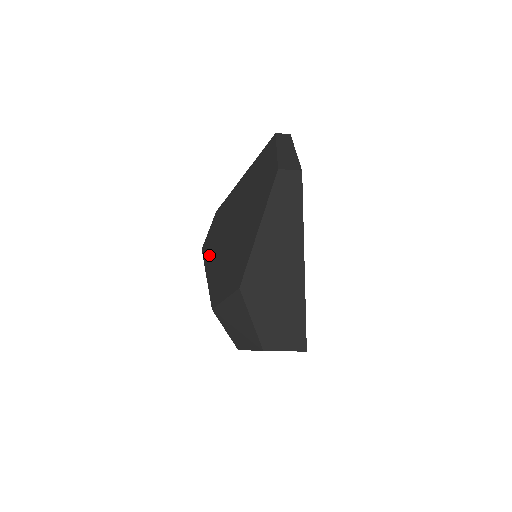
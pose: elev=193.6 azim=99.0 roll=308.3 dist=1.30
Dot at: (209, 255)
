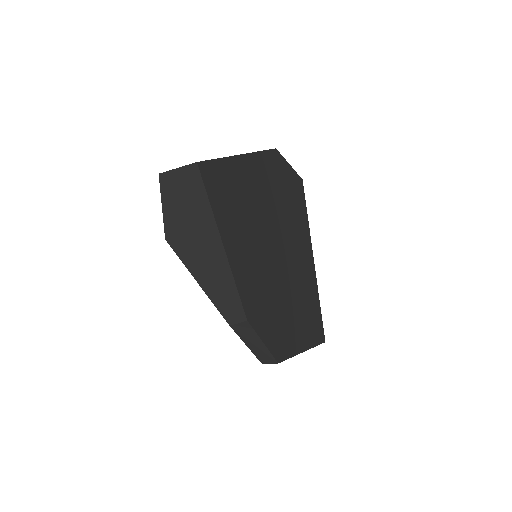
Dot at: occluded
